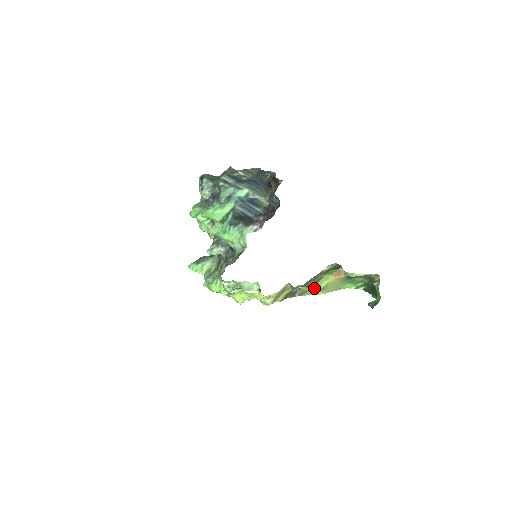
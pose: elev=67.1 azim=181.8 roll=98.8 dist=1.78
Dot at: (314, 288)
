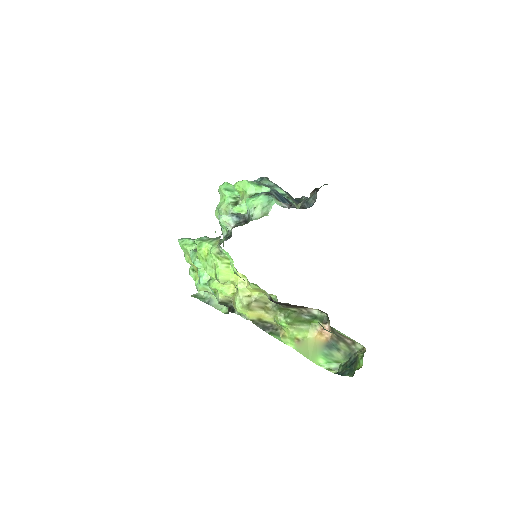
Dot at: (292, 329)
